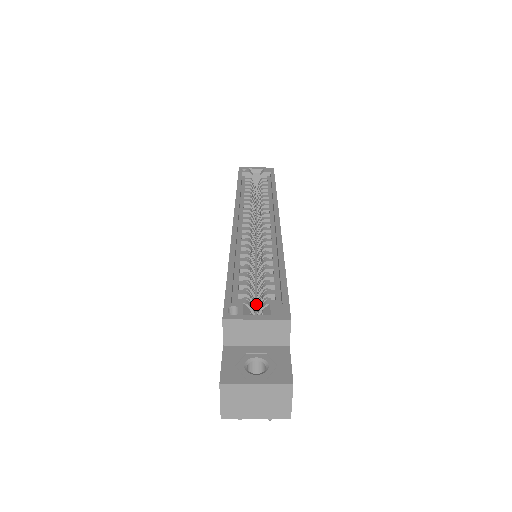
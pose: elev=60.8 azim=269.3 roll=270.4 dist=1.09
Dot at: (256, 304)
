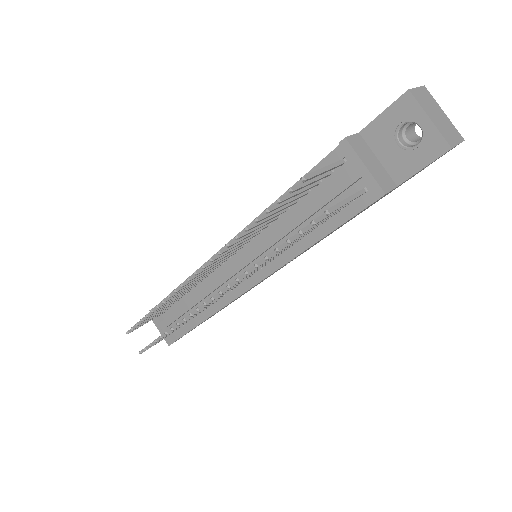
Dot at: occluded
